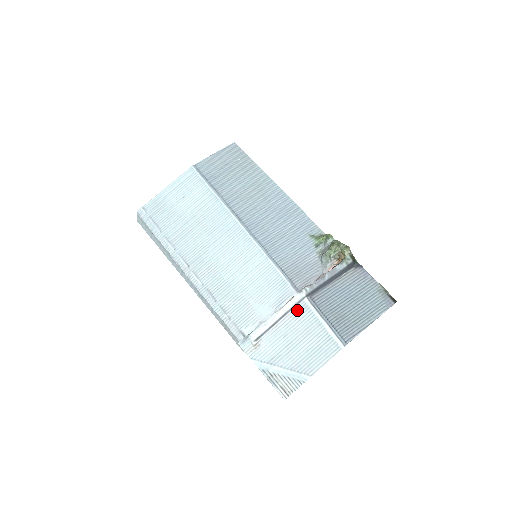
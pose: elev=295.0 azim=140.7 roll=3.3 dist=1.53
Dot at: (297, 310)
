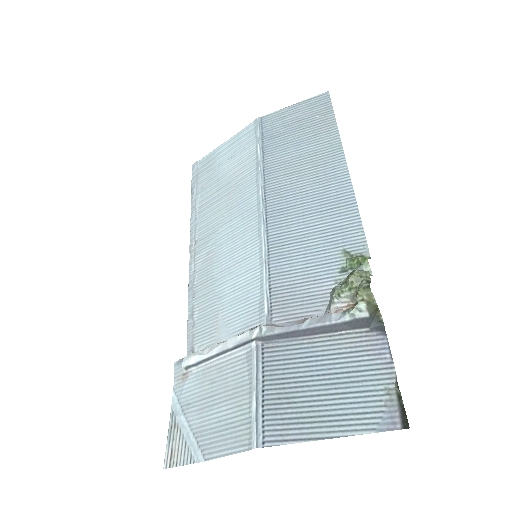
Dot at: (240, 354)
